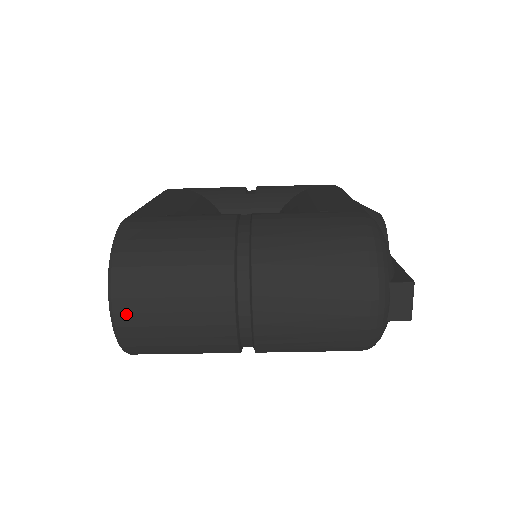
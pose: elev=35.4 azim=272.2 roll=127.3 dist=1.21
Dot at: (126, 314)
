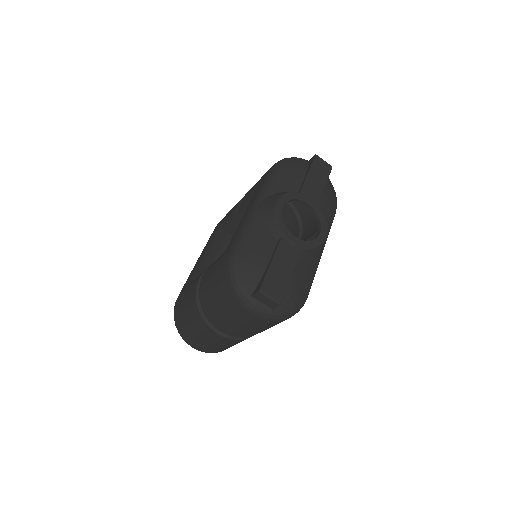
Dot at: (197, 347)
